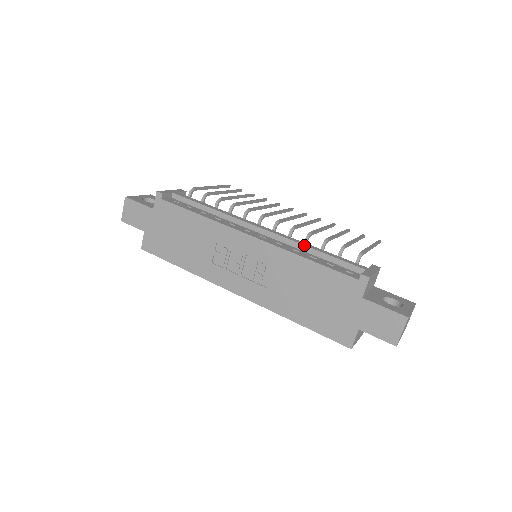
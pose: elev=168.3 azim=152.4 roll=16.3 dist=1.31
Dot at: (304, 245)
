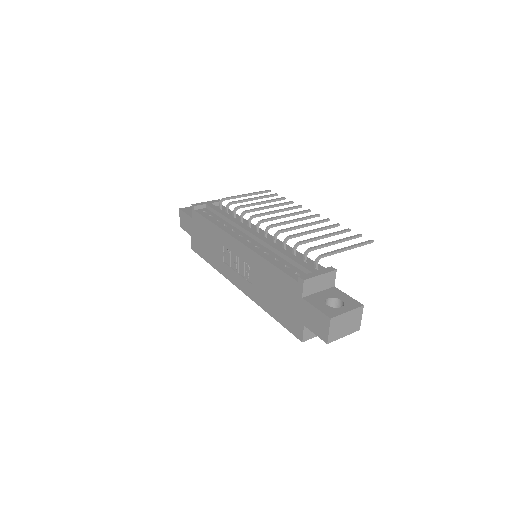
Dot at: (275, 248)
